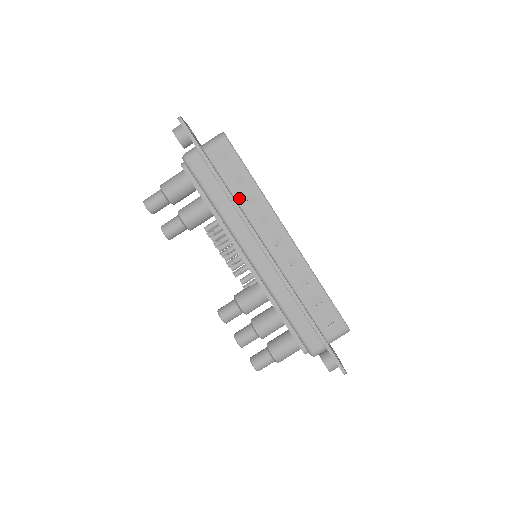
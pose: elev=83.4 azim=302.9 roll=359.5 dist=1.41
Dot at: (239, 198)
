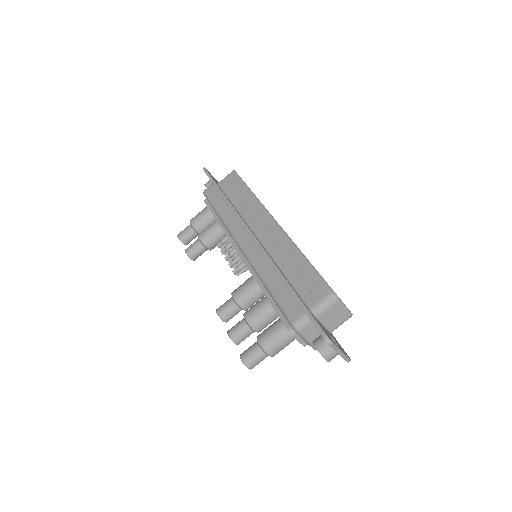
Dot at: (238, 206)
